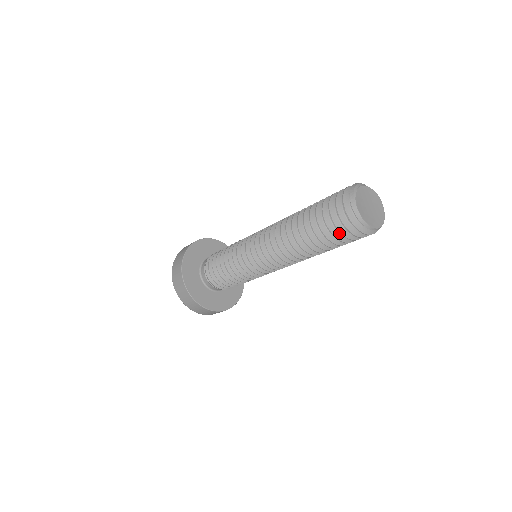
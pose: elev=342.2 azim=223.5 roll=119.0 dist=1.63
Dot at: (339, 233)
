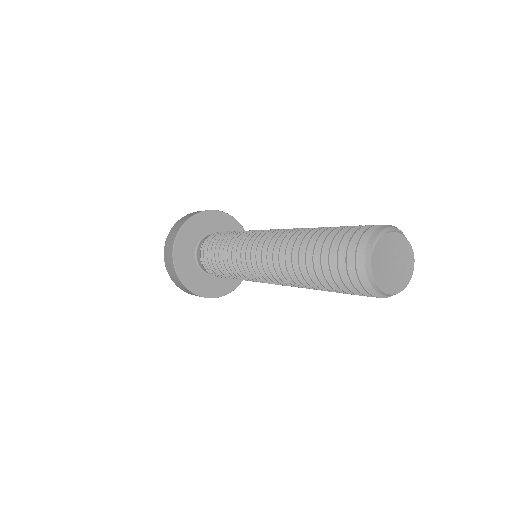
Dot at: occluded
